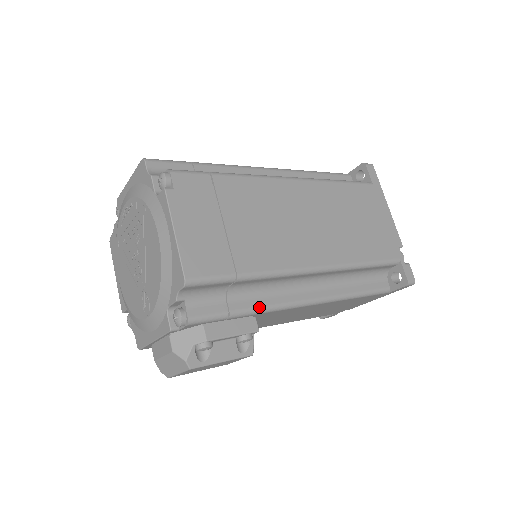
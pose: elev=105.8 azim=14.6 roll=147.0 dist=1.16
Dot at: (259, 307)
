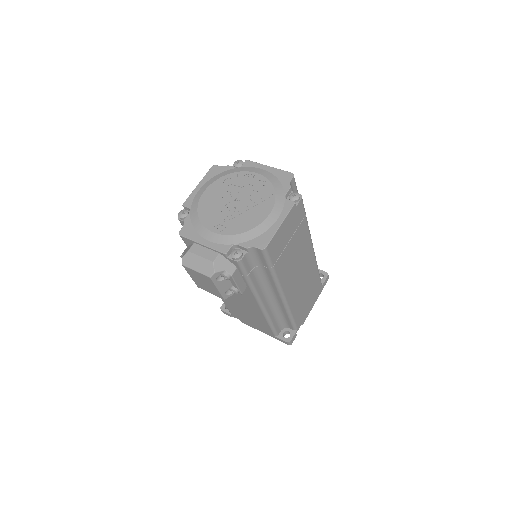
Dot at: (254, 285)
